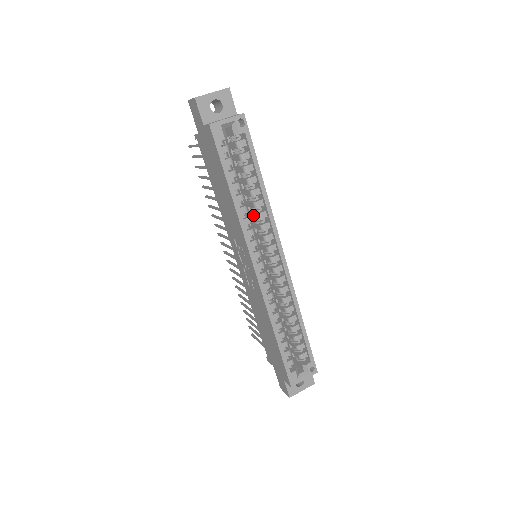
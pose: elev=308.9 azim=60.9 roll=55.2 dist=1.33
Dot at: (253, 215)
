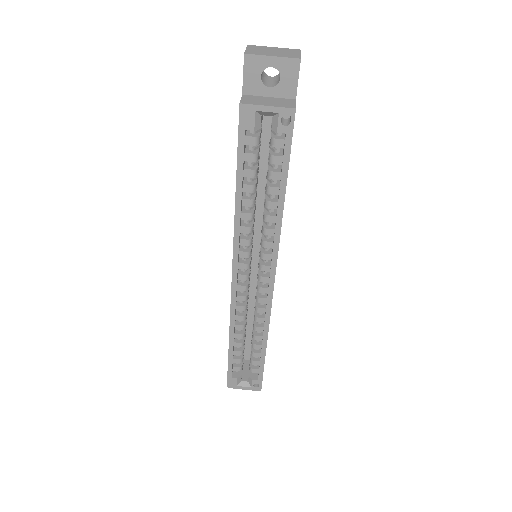
Dot at: (263, 222)
